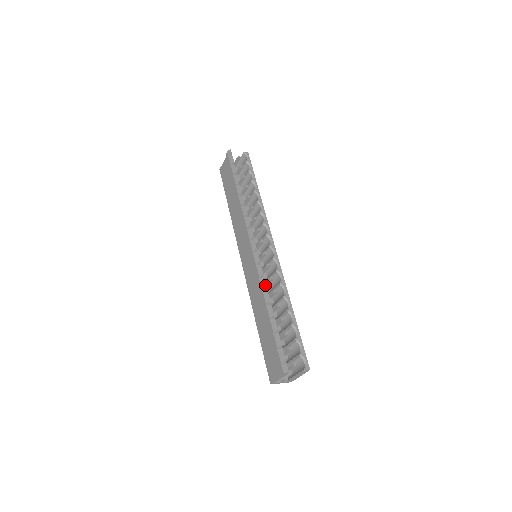
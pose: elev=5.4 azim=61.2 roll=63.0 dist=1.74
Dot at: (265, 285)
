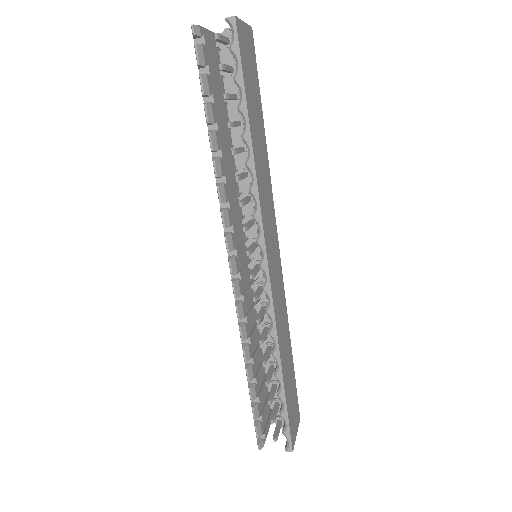
Dot at: (240, 337)
